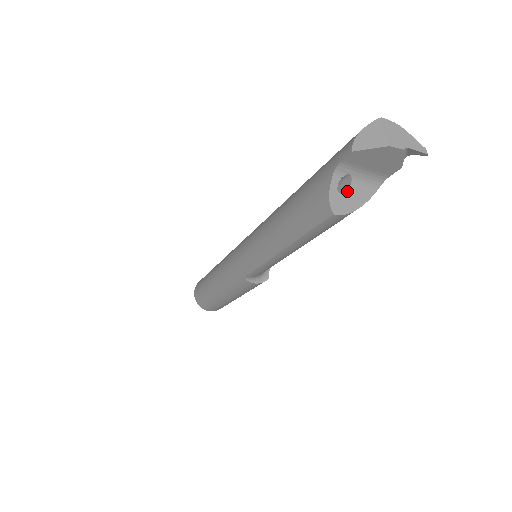
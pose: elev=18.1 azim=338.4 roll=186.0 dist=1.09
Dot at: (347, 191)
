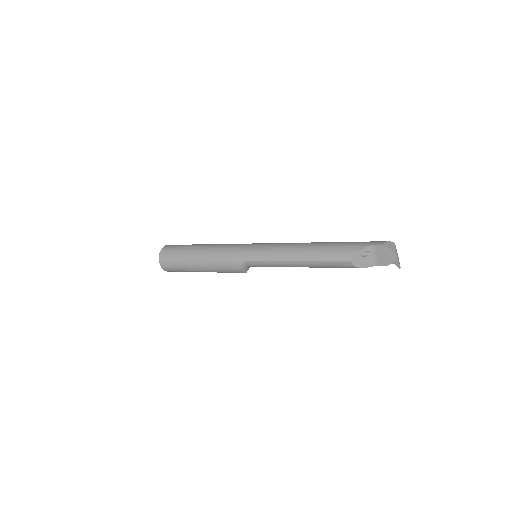
Dot at: (363, 257)
